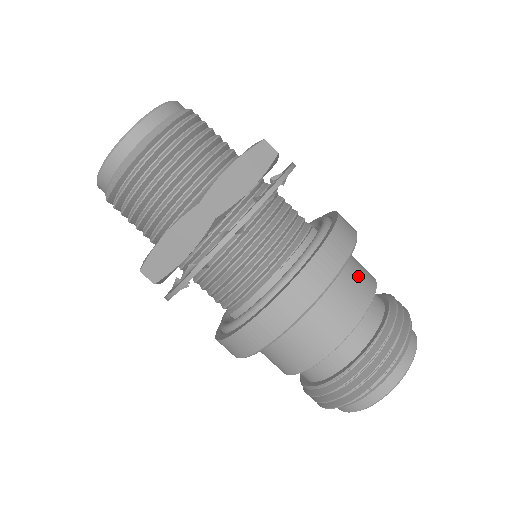
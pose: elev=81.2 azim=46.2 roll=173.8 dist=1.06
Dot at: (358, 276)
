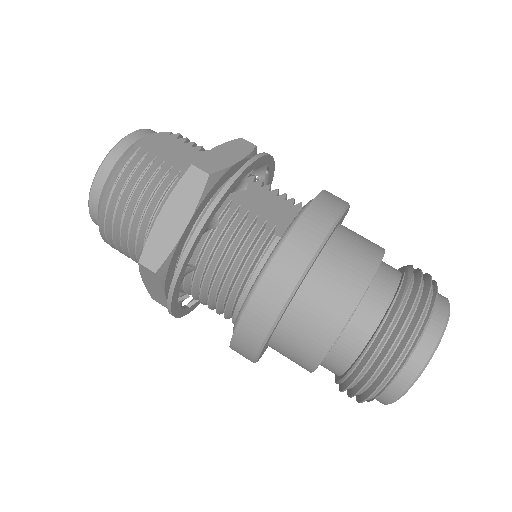
Dot at: (337, 281)
